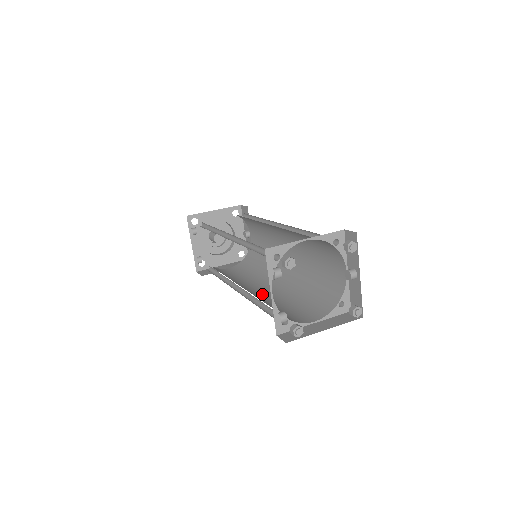
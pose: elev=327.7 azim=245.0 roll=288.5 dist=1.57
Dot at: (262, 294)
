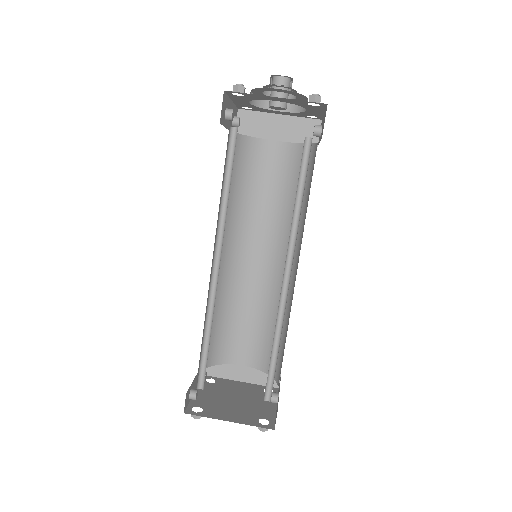
Dot at: (247, 273)
